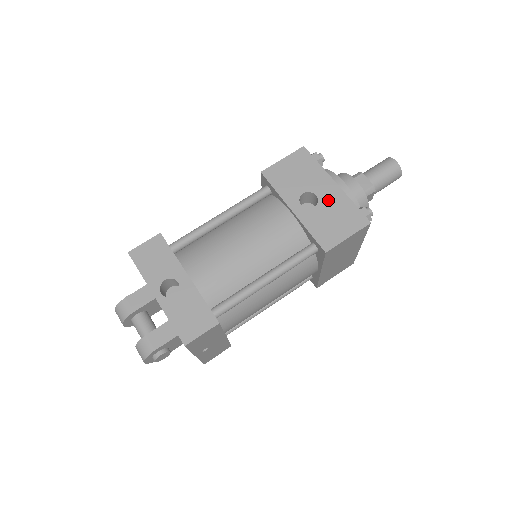
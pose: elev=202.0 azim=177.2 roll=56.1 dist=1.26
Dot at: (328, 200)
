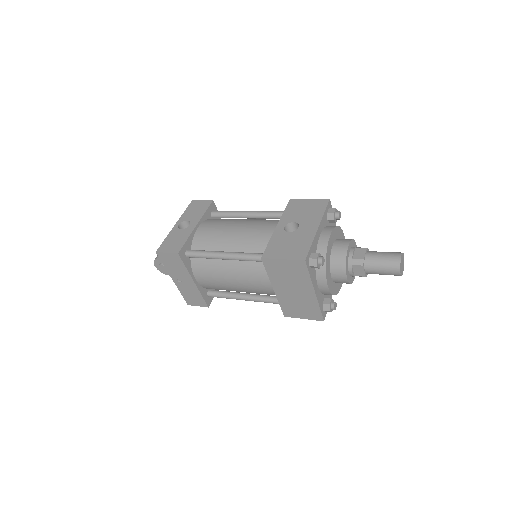
Dot at: (301, 233)
